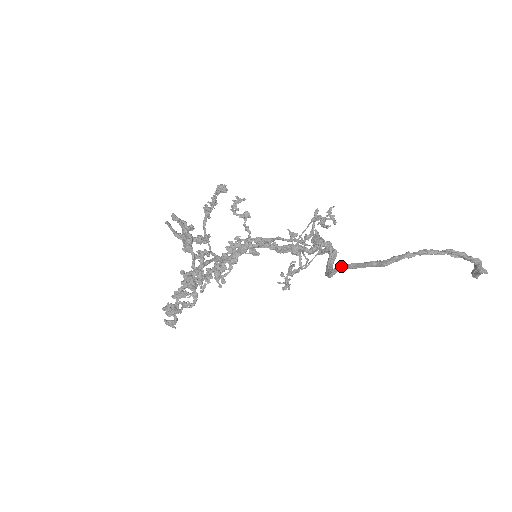
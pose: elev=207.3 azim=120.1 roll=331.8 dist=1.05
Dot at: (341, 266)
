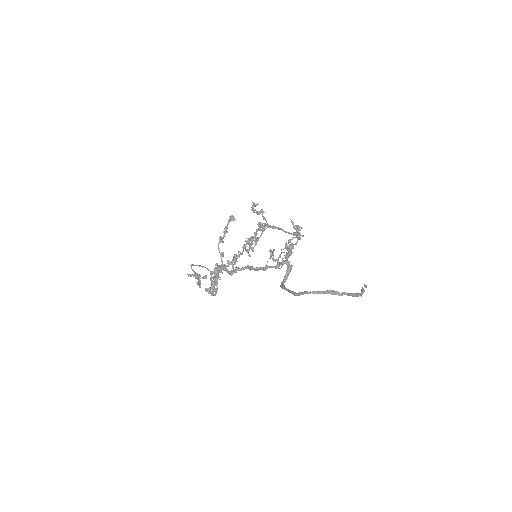
Dot at: (282, 287)
